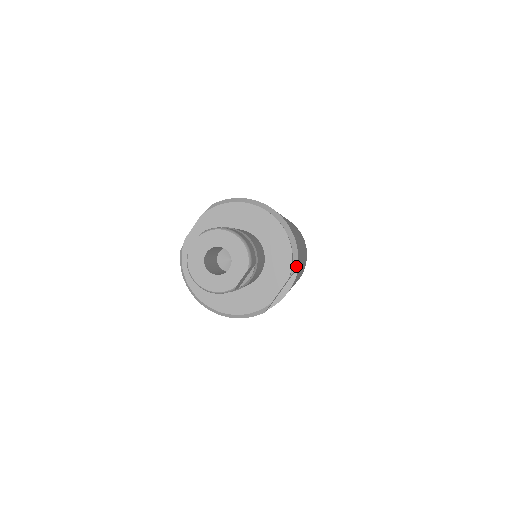
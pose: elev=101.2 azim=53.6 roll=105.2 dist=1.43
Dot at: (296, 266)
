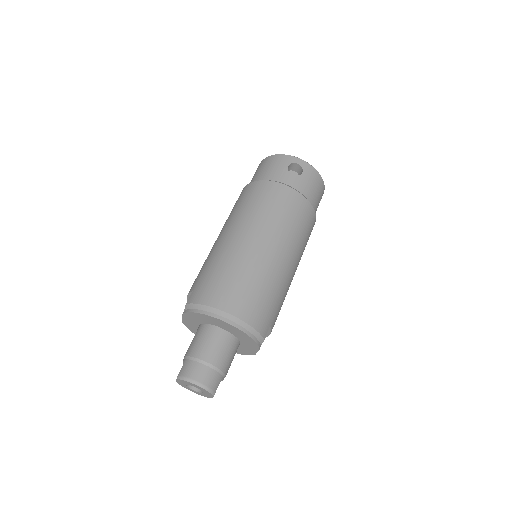
Dot at: (263, 340)
